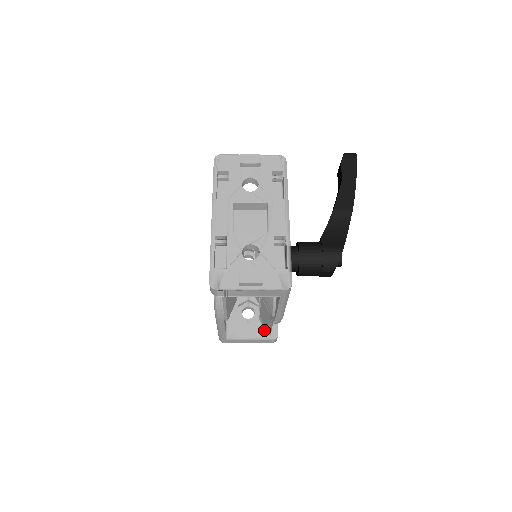
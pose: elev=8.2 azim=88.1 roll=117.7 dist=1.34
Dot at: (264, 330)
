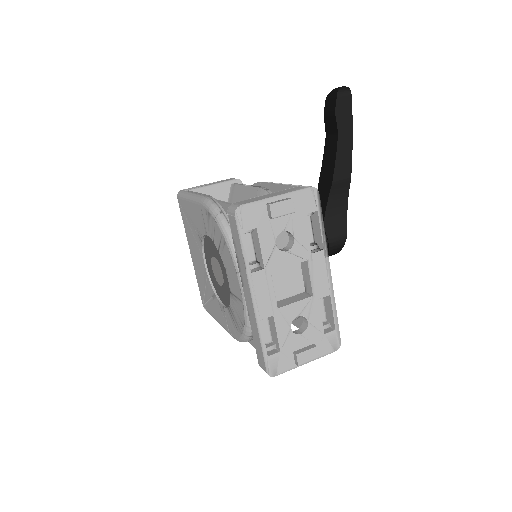
Dot at: occluded
